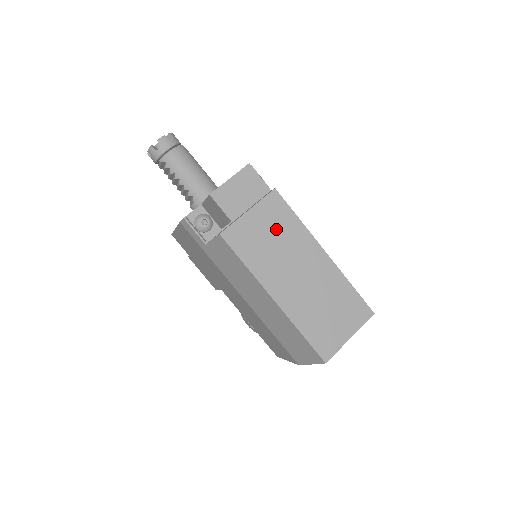
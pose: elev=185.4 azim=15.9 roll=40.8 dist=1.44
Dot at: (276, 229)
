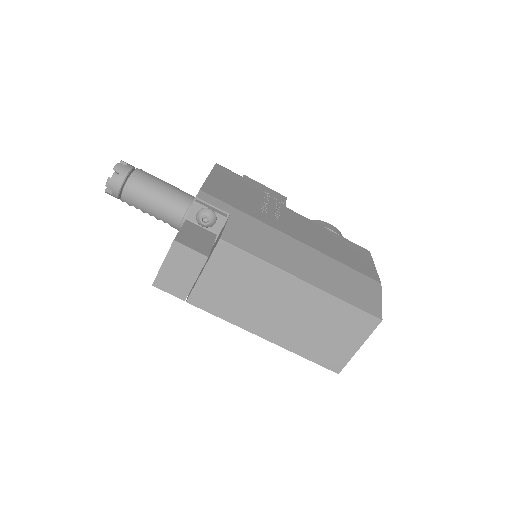
Dot at: (239, 278)
